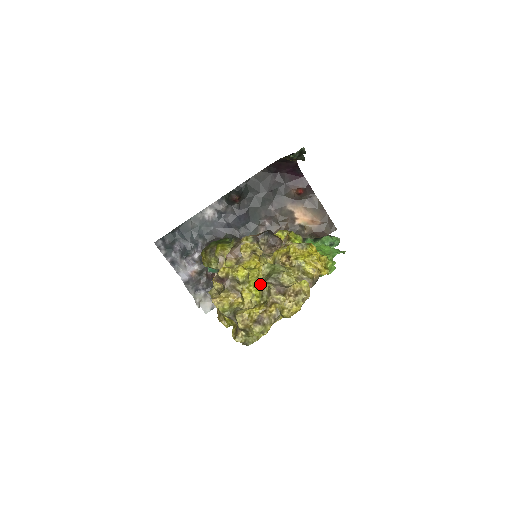
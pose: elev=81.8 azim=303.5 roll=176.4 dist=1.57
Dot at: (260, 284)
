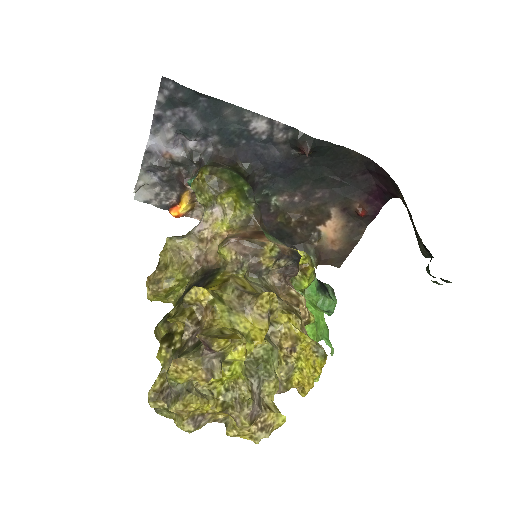
Dot at: (241, 379)
